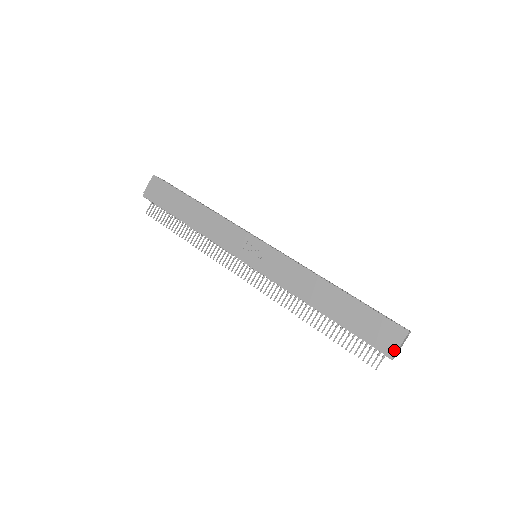
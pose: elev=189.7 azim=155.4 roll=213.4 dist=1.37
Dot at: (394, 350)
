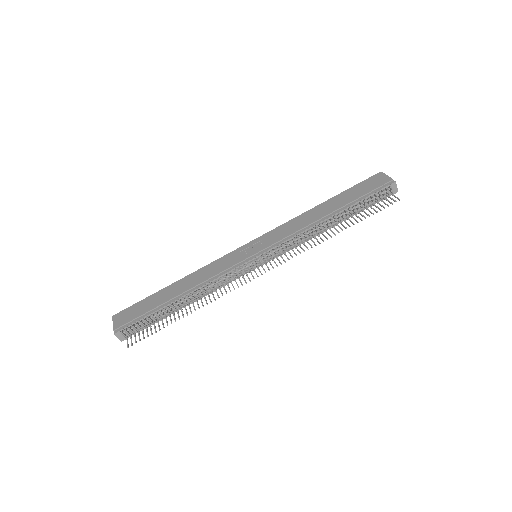
Dot at: (389, 179)
